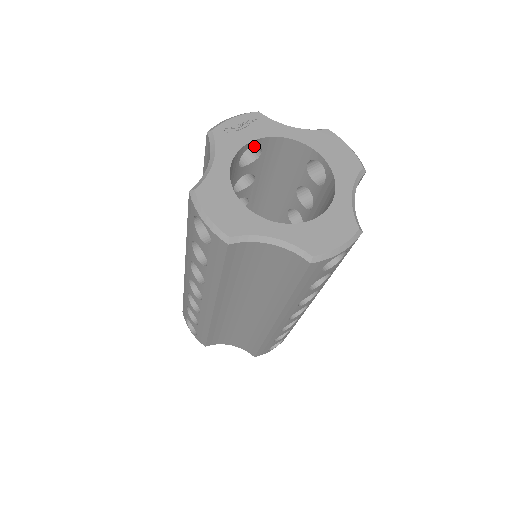
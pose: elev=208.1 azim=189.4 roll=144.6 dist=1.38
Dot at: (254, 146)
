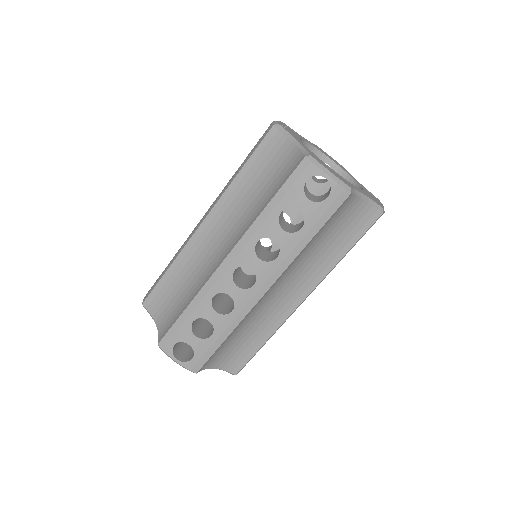
Dot at: occluded
